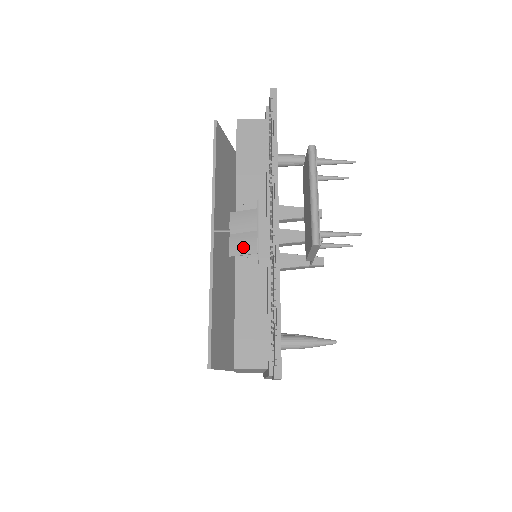
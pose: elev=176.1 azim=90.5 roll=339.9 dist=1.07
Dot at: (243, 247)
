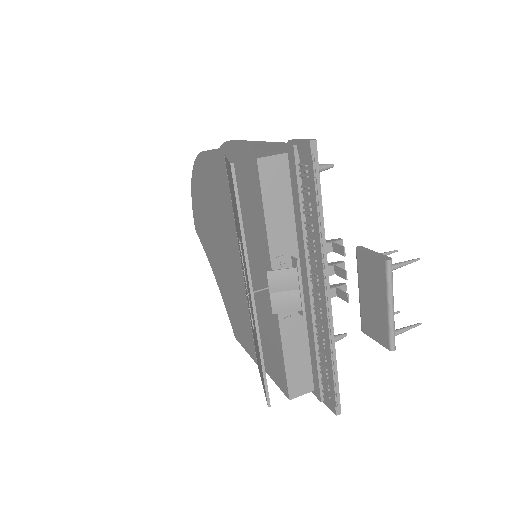
Dot at: (286, 306)
